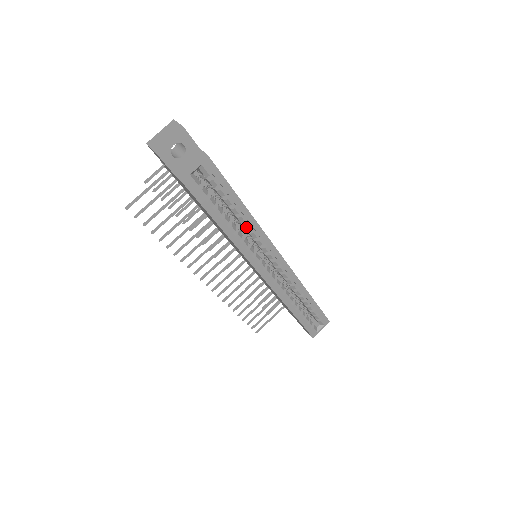
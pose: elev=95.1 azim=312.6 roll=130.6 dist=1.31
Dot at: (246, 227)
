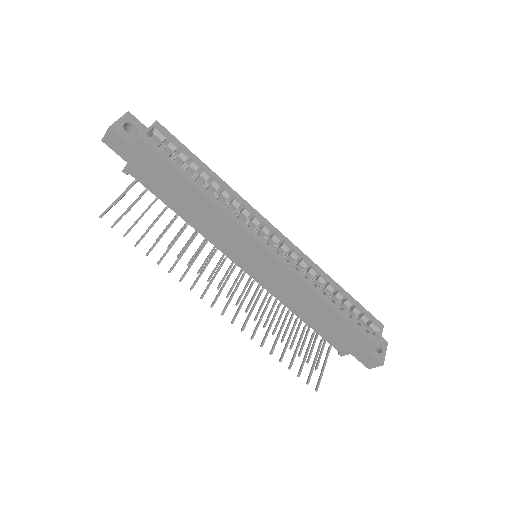
Dot at: (224, 194)
